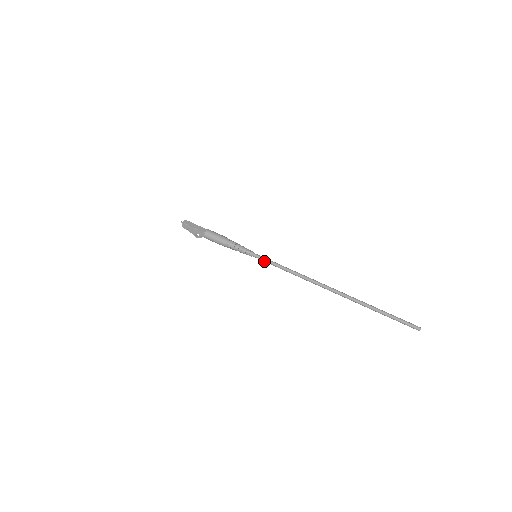
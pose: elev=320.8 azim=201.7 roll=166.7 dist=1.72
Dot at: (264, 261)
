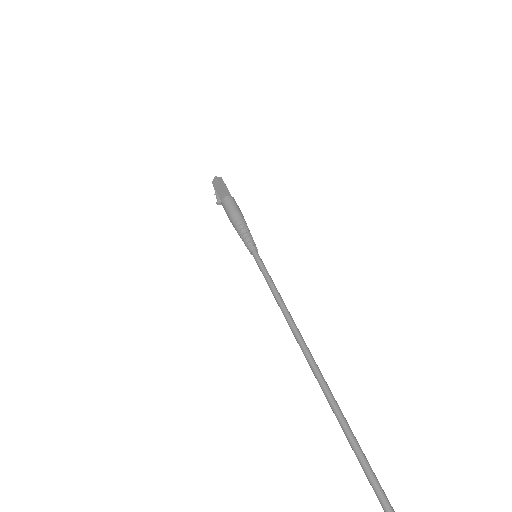
Dot at: (259, 267)
